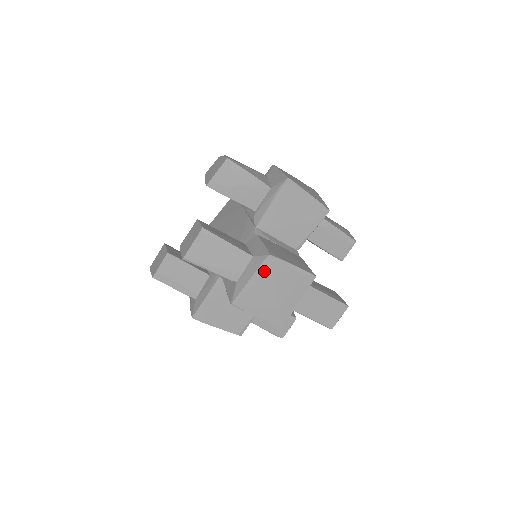
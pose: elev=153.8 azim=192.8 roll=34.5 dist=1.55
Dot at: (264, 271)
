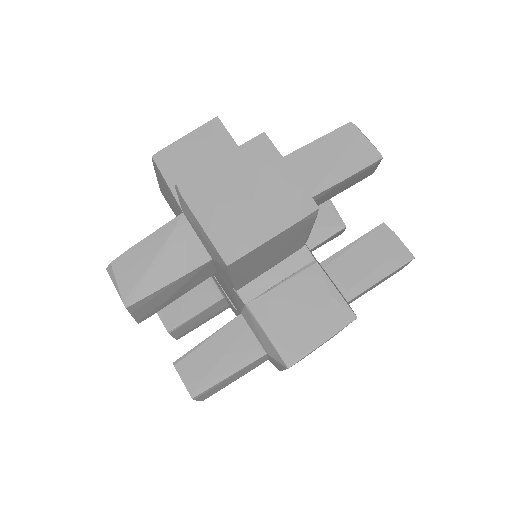
Dot at: occluded
